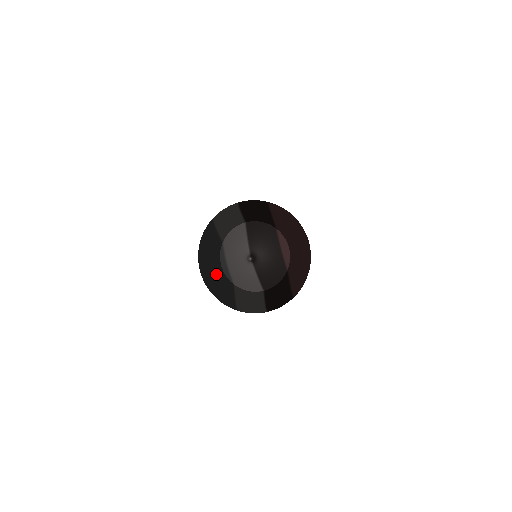
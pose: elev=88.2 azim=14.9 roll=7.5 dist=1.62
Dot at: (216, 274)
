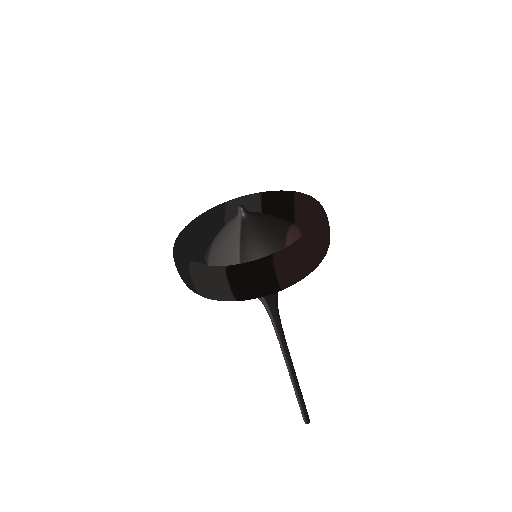
Dot at: (194, 246)
